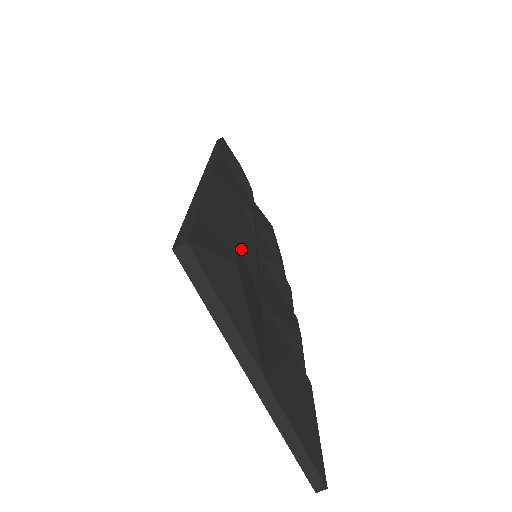
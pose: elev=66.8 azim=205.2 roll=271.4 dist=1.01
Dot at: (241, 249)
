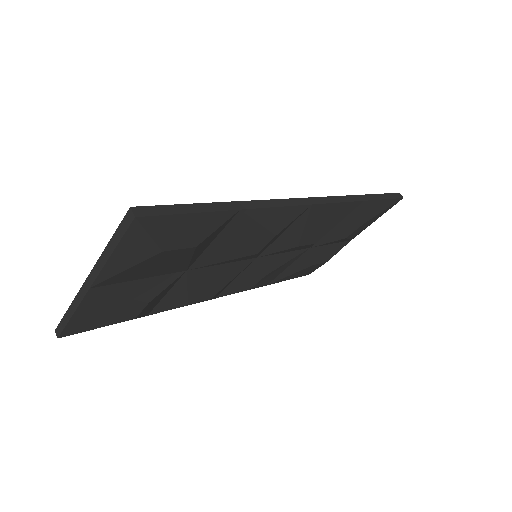
Dot at: (222, 247)
